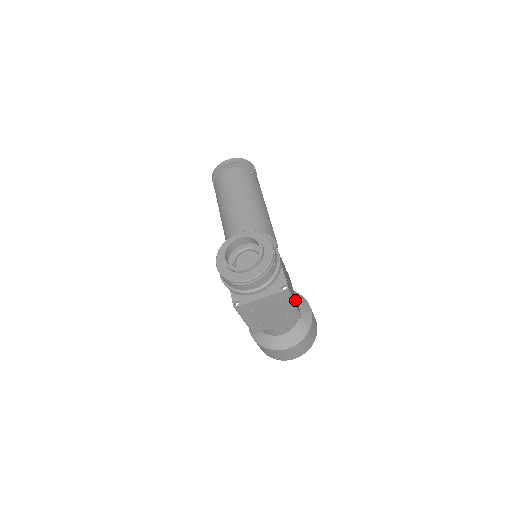
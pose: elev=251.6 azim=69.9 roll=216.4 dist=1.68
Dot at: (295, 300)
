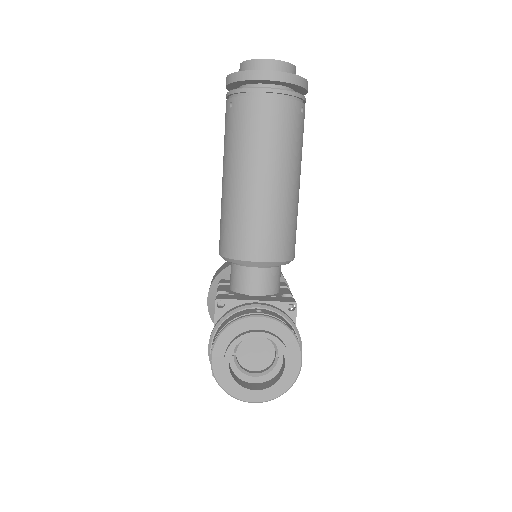
Dot at: occluded
